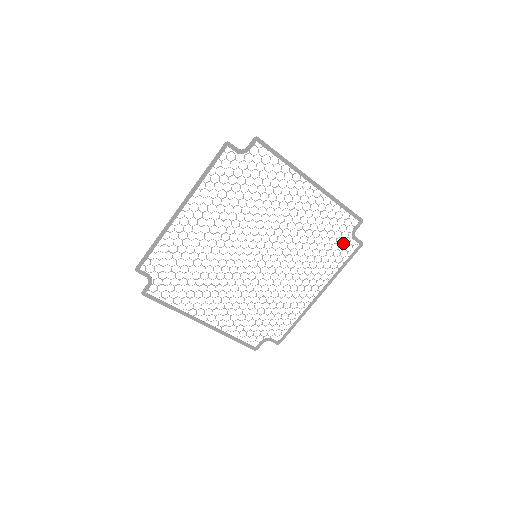
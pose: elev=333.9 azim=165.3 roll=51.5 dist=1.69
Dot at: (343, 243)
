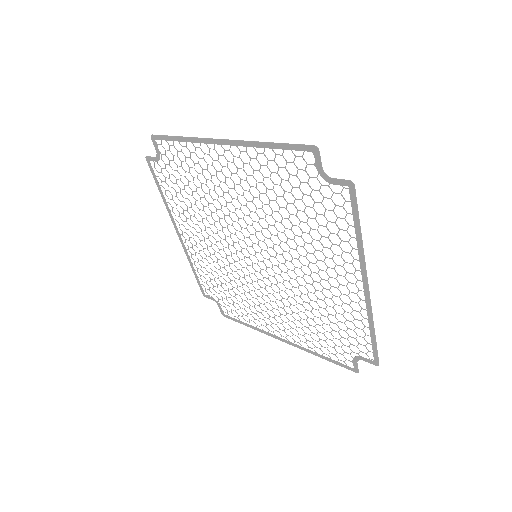
Dot at: (324, 197)
